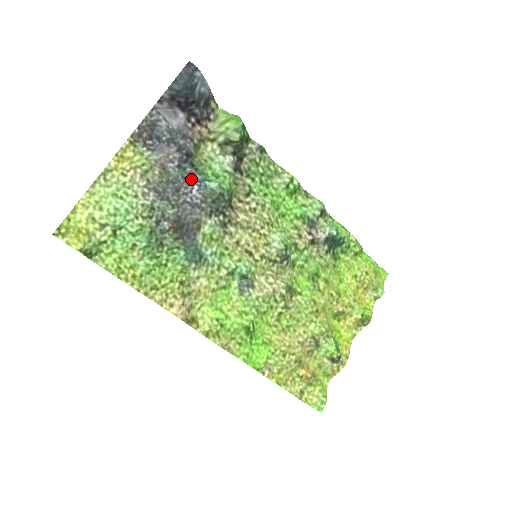
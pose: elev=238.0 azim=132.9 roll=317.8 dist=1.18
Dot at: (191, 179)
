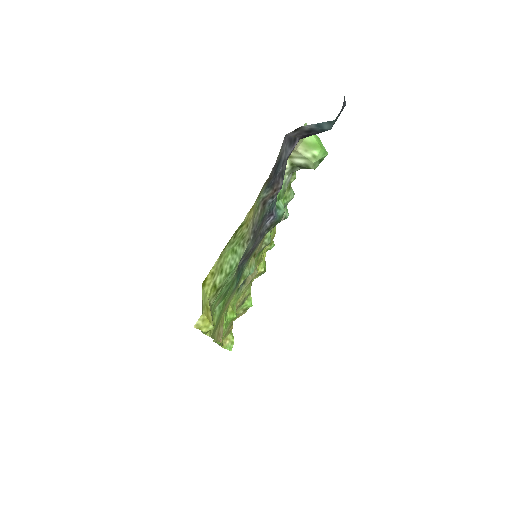
Dot at: (272, 210)
